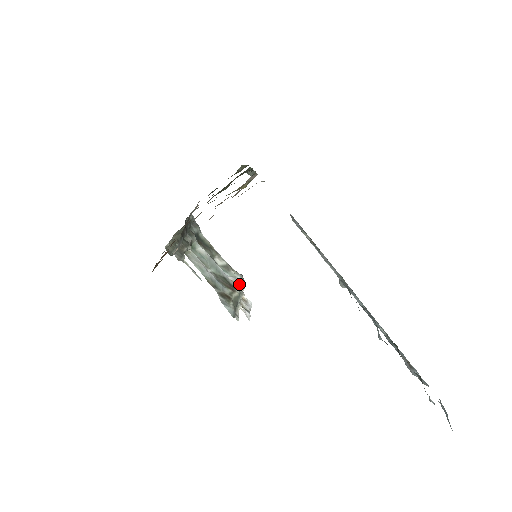
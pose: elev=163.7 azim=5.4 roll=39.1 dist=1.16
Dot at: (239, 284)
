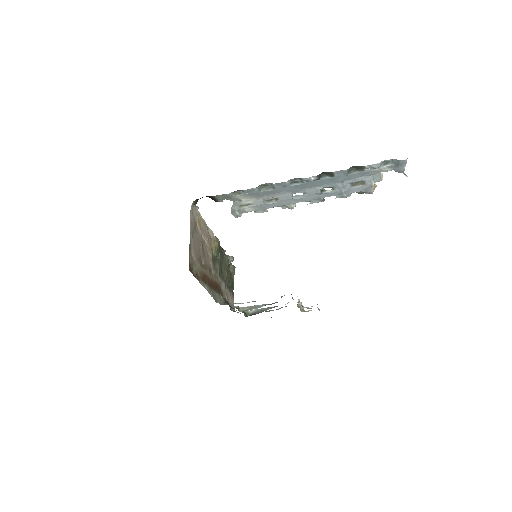
Dot at: occluded
